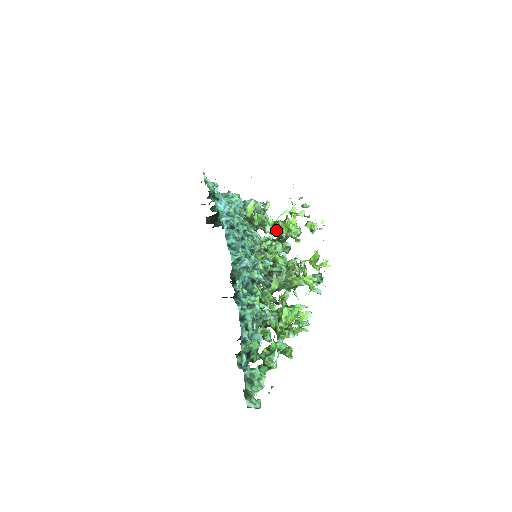
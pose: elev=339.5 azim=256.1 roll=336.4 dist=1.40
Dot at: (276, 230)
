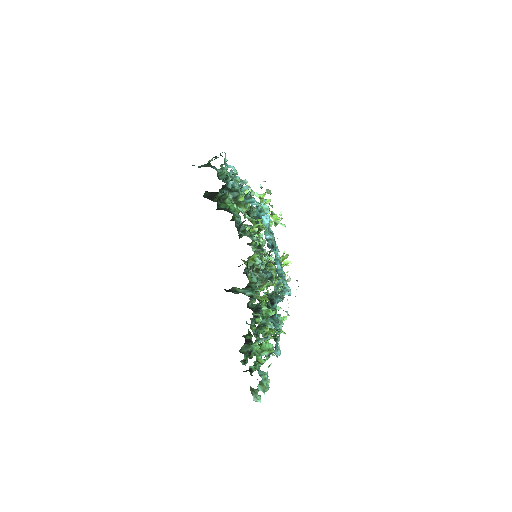
Dot at: occluded
